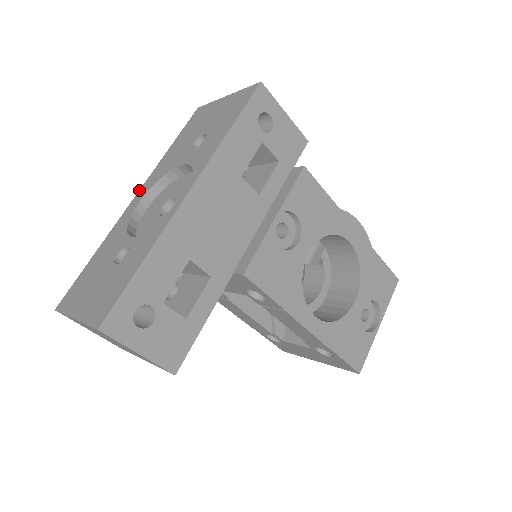
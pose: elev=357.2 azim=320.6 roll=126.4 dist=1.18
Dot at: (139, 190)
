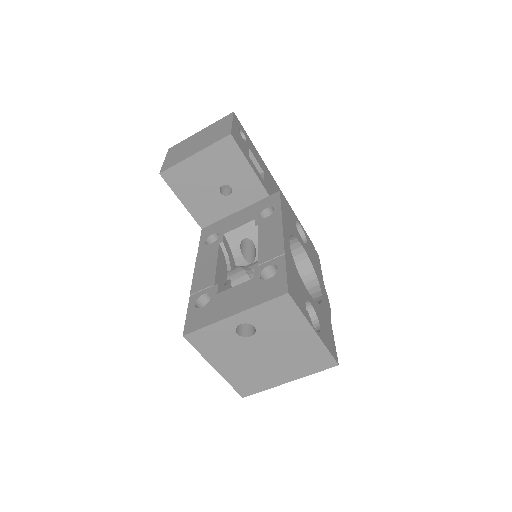
Dot at: occluded
